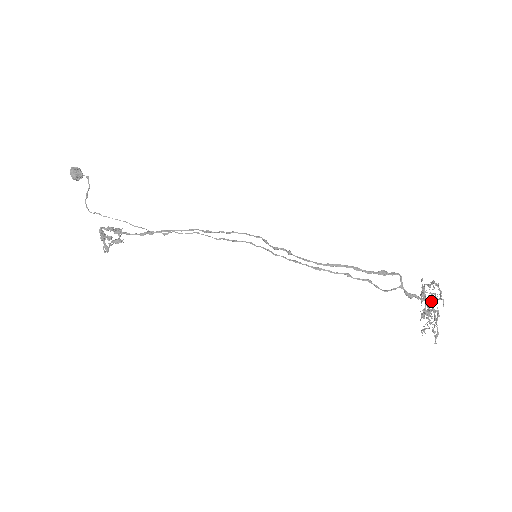
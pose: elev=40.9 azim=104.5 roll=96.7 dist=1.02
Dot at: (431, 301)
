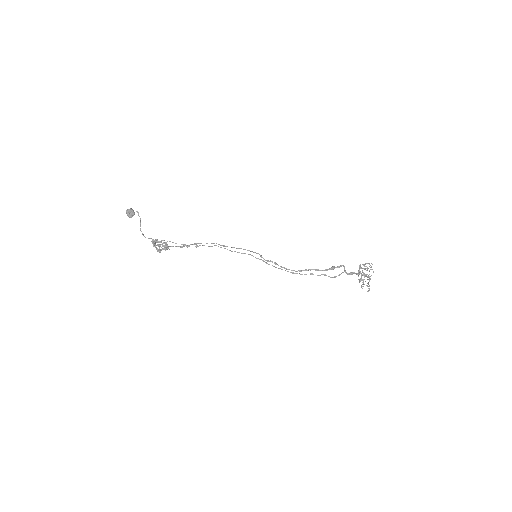
Dot at: (366, 270)
